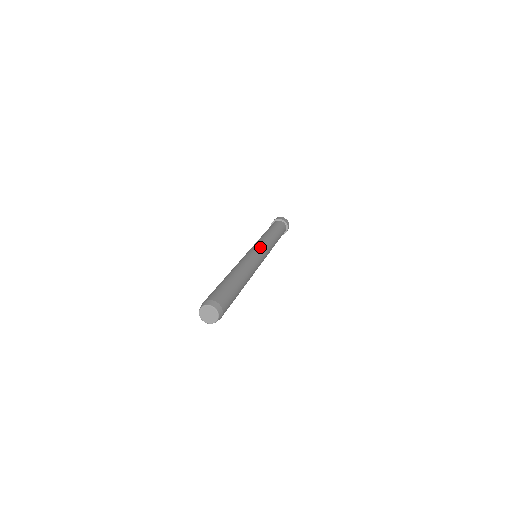
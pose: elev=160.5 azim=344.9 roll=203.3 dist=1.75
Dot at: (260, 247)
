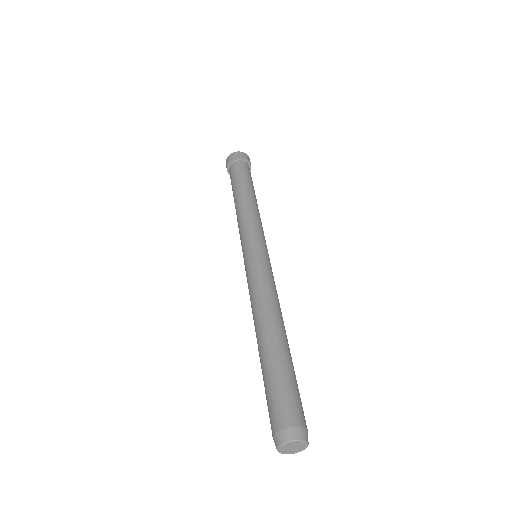
Dot at: (266, 245)
